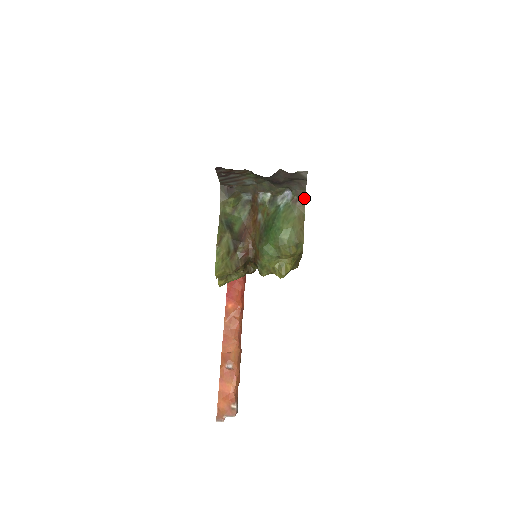
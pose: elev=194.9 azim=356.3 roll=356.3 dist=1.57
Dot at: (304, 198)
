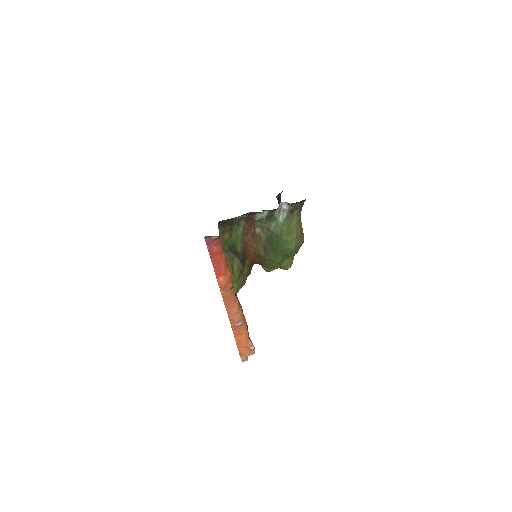
Dot at: (301, 207)
